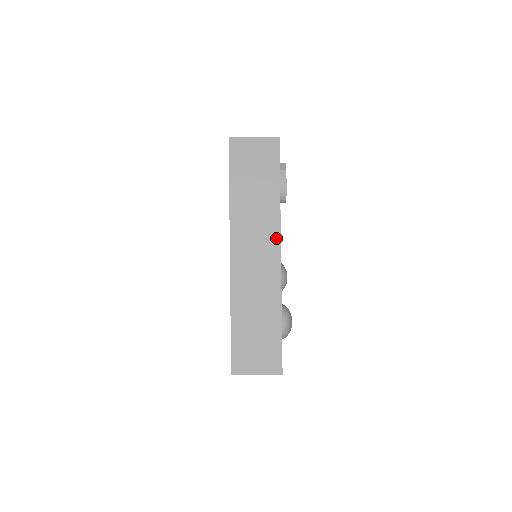
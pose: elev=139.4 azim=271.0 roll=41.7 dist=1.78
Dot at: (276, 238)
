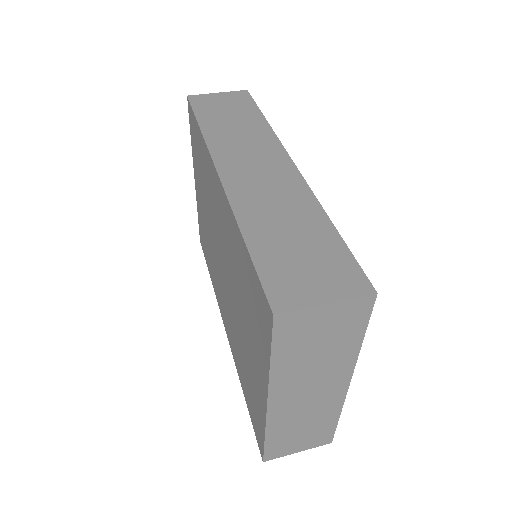
Dot at: (279, 150)
